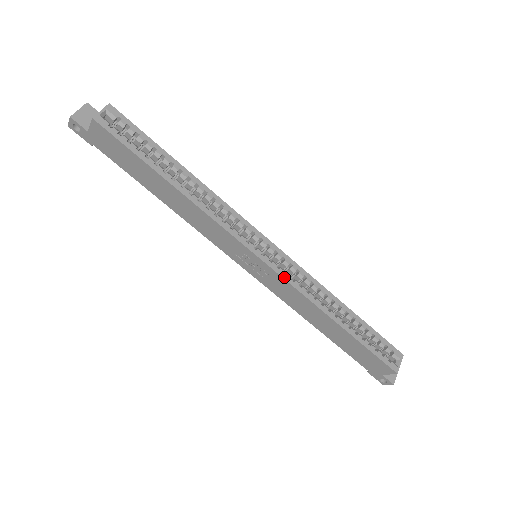
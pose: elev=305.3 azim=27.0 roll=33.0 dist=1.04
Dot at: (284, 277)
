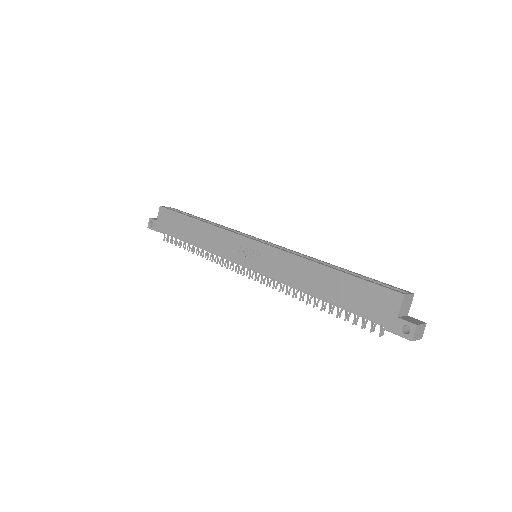
Dot at: (273, 246)
